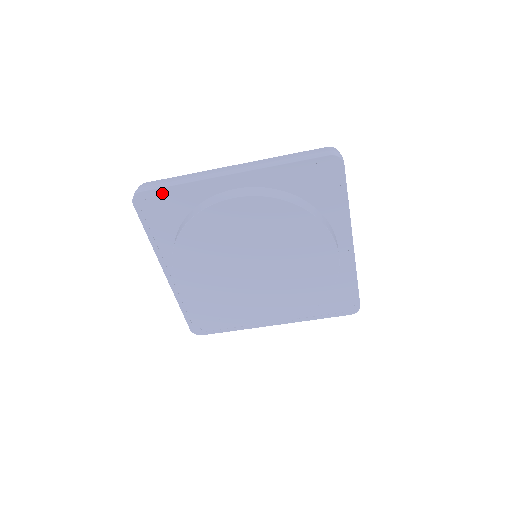
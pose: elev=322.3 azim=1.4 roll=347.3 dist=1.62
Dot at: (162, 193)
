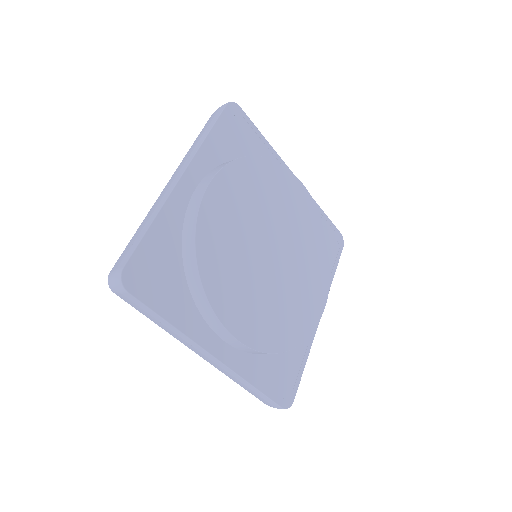
Dot at: (144, 250)
